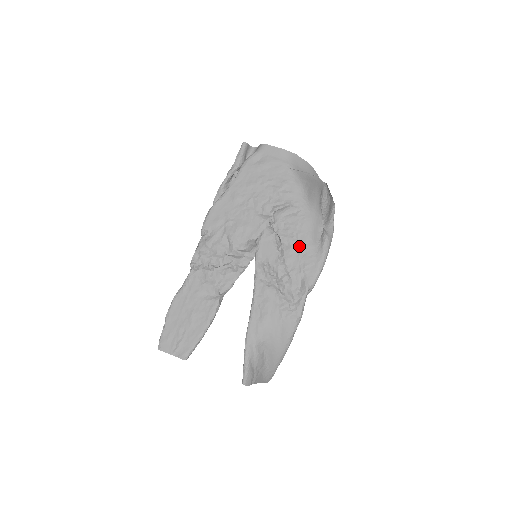
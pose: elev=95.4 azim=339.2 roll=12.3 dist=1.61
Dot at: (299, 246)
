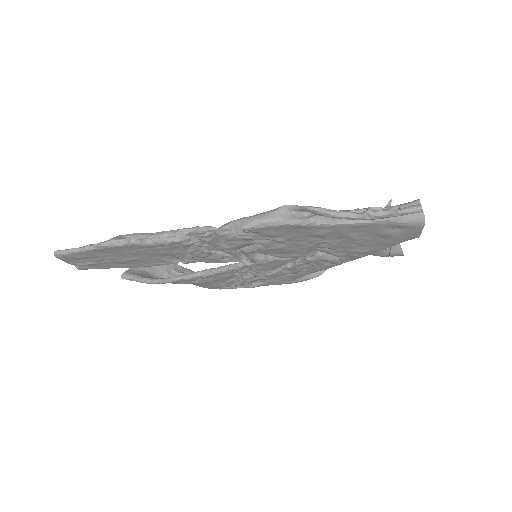
Dot at: (294, 274)
